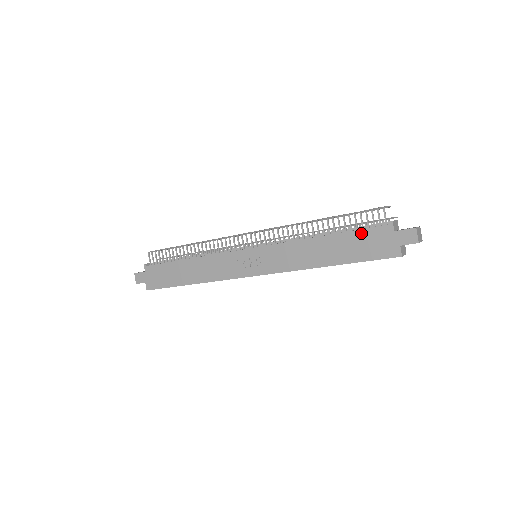
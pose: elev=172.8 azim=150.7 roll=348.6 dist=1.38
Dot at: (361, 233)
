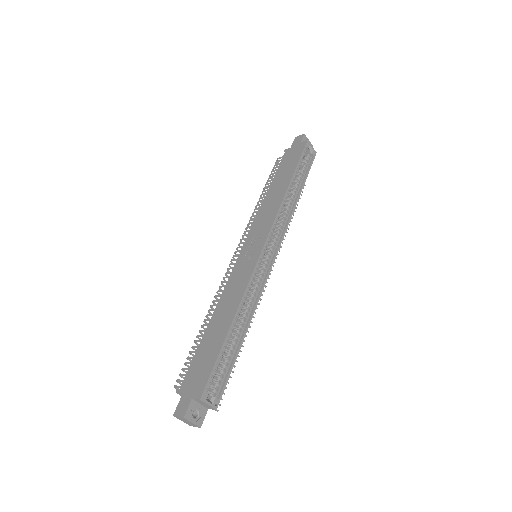
Dot at: (281, 166)
